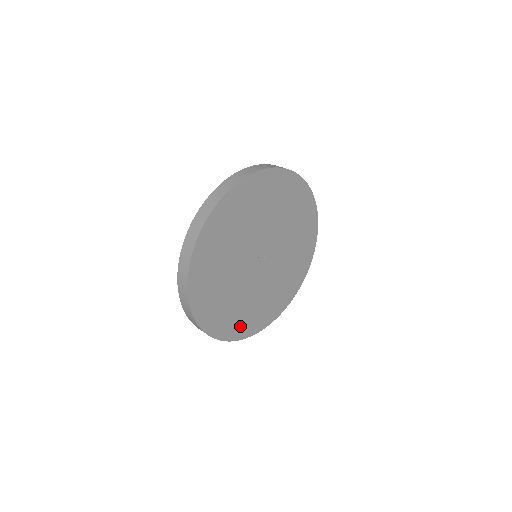
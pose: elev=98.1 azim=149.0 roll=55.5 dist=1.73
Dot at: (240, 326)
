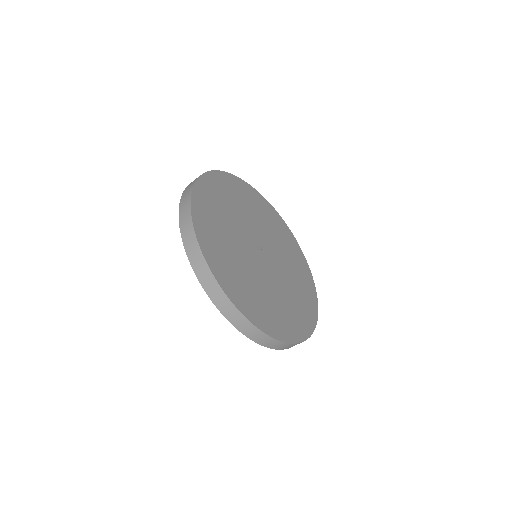
Dot at: (272, 322)
